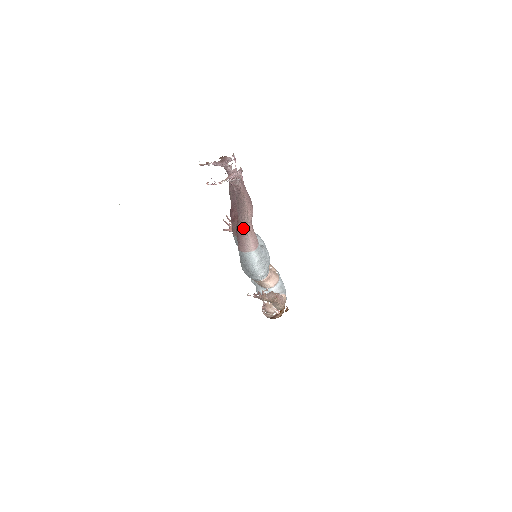
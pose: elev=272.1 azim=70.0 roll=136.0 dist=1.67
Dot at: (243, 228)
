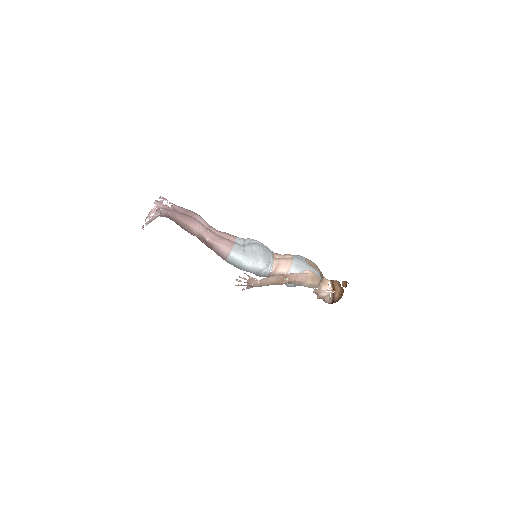
Dot at: (205, 241)
